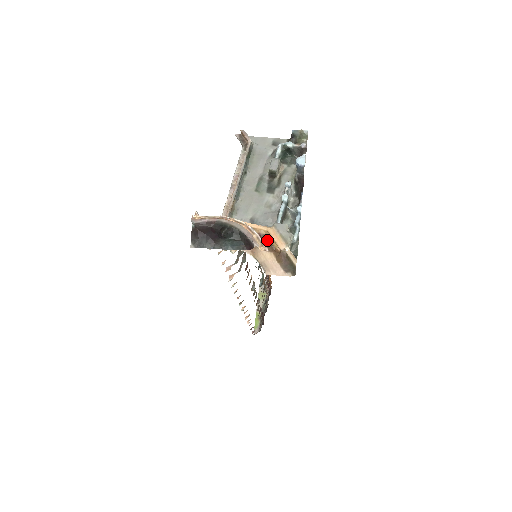
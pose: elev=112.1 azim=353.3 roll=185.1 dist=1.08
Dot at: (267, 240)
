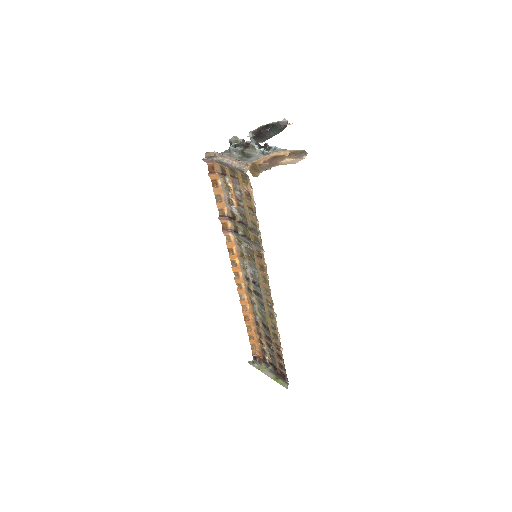
Dot at: (278, 156)
